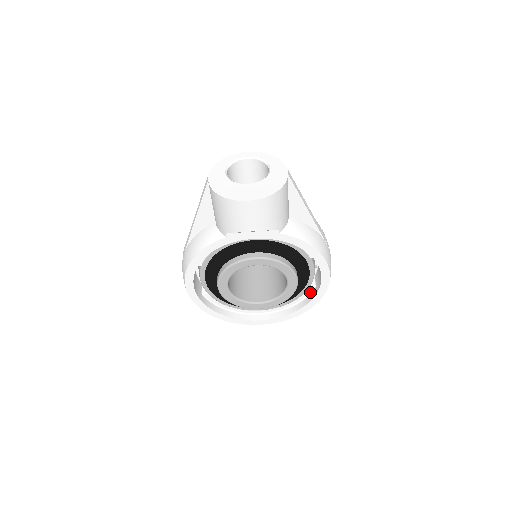
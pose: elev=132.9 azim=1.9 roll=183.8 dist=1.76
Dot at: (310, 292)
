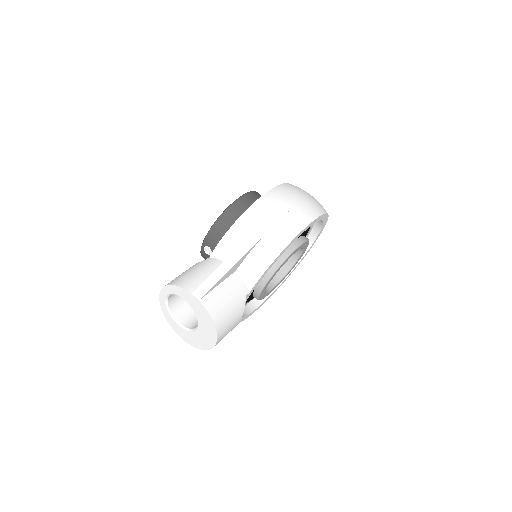
Dot at: occluded
